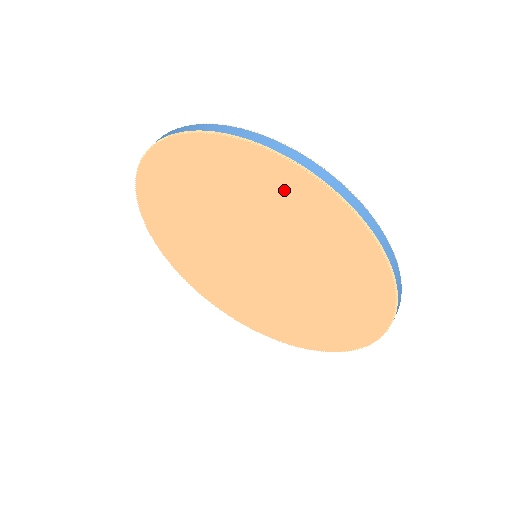
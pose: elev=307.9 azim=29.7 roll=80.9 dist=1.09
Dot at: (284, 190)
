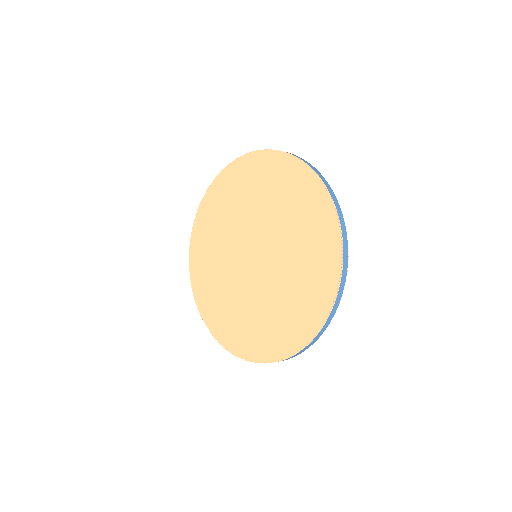
Dot at: (216, 202)
